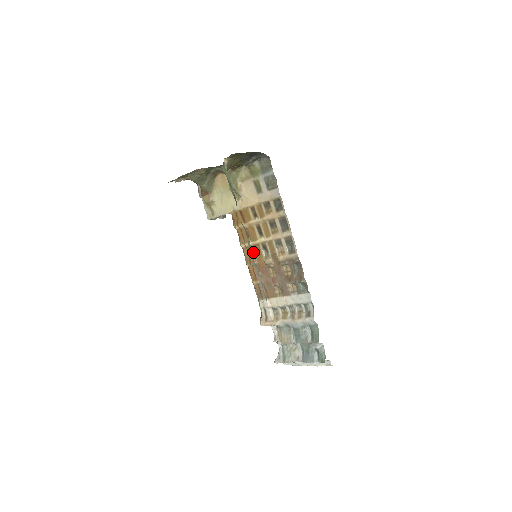
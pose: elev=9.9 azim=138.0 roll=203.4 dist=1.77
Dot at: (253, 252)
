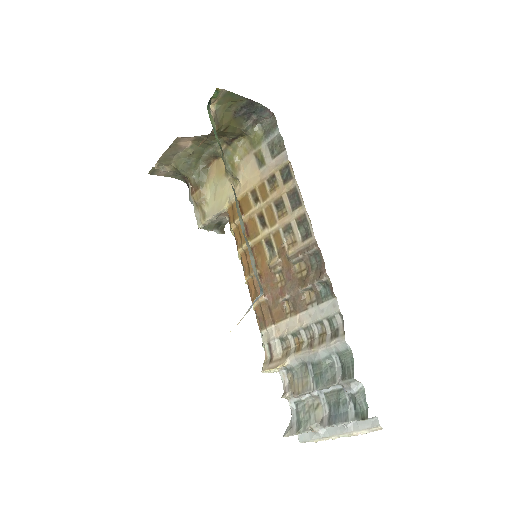
Dot at: (253, 255)
